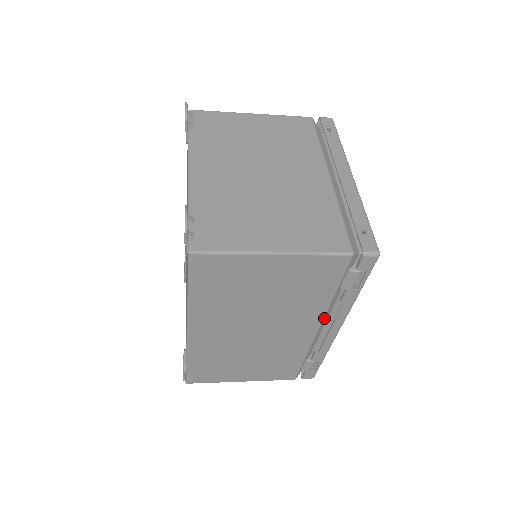
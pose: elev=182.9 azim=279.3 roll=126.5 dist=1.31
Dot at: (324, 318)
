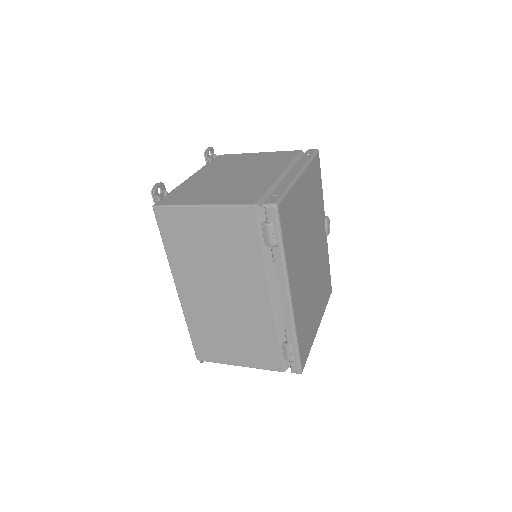
Dot at: (271, 283)
